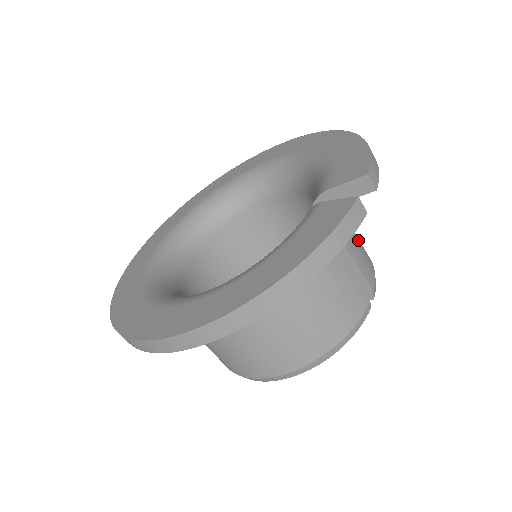
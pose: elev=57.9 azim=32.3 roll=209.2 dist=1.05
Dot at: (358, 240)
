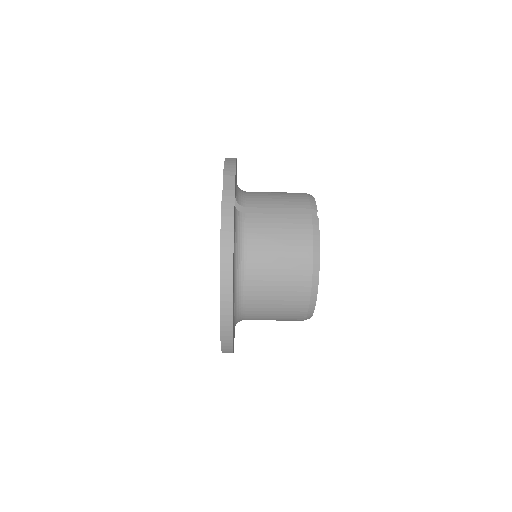
Dot at: (282, 195)
